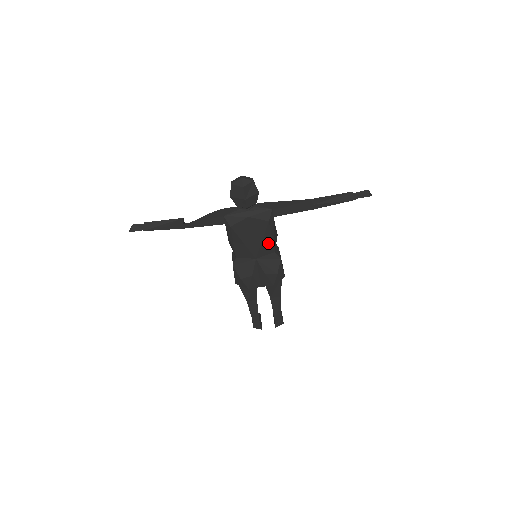
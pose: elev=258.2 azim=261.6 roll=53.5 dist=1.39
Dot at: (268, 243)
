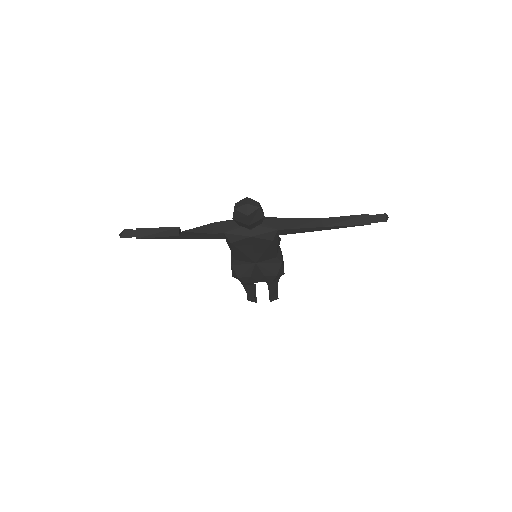
Dot at: (270, 253)
